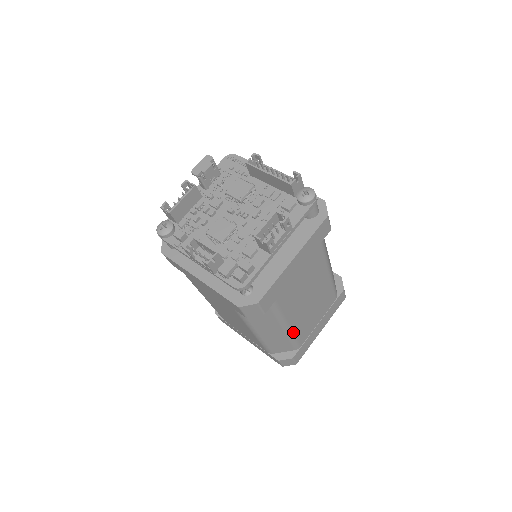
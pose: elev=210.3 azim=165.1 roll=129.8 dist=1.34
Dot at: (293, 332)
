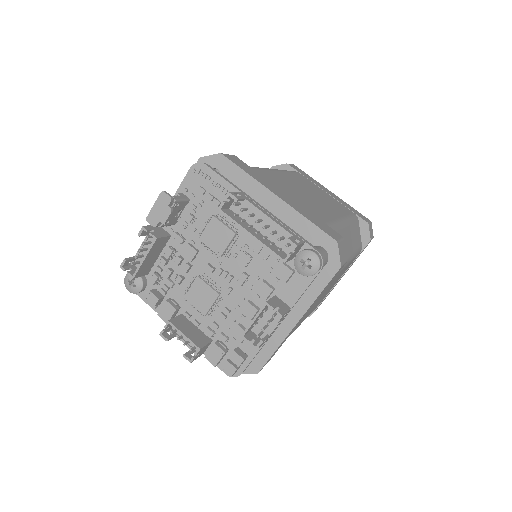
Dot at: occluded
